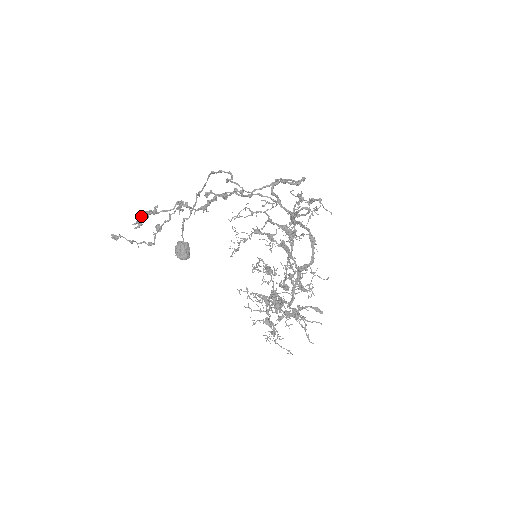
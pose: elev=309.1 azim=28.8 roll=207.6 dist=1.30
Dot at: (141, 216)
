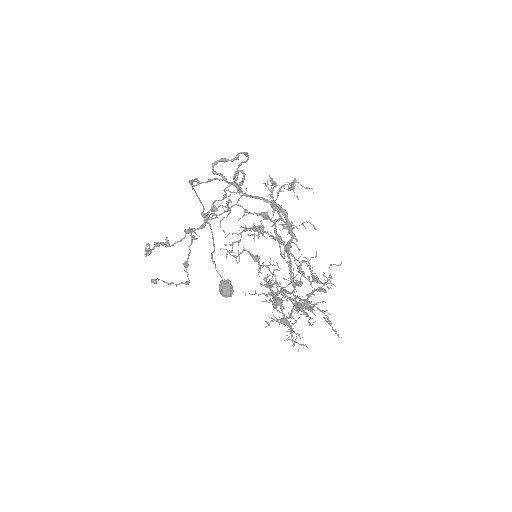
Dot at: (146, 244)
